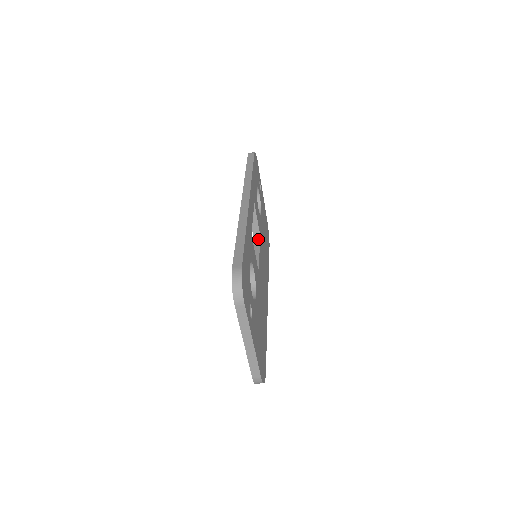
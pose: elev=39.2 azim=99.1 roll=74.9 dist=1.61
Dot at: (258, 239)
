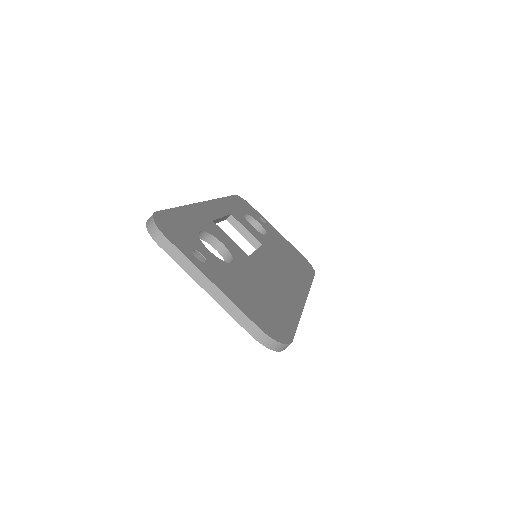
Dot at: occluded
